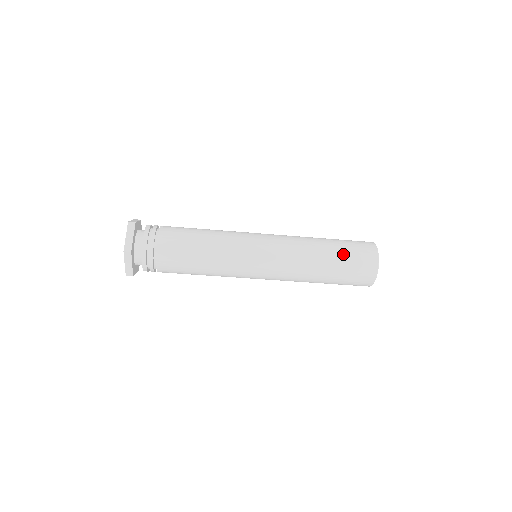
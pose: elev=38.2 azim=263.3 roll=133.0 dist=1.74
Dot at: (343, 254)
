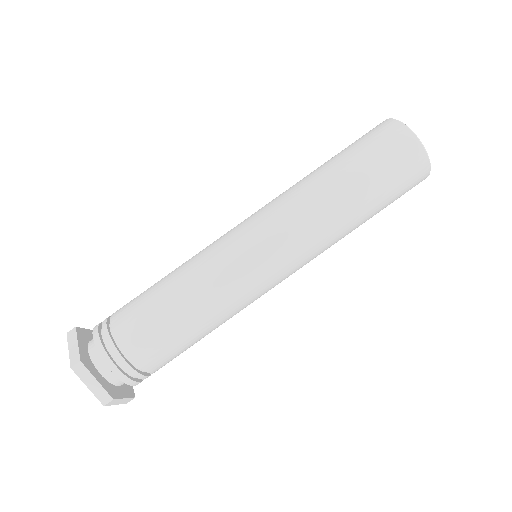
Dot at: (351, 154)
